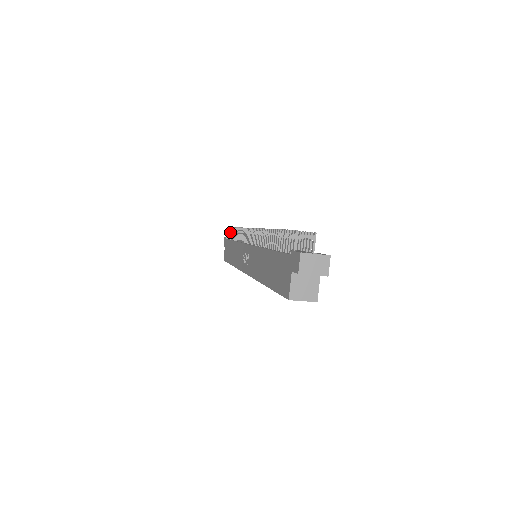
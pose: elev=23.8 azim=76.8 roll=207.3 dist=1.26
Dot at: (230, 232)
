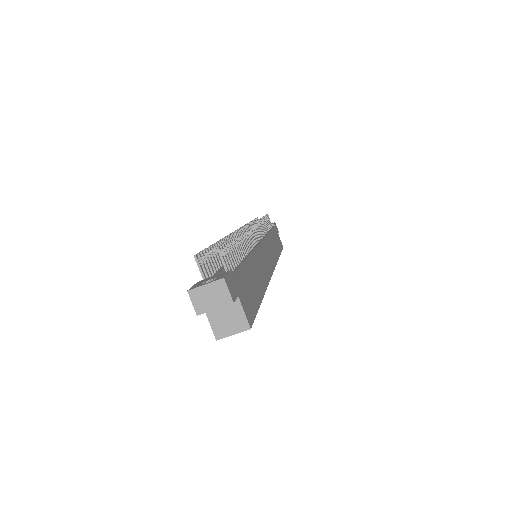
Dot at: occluded
